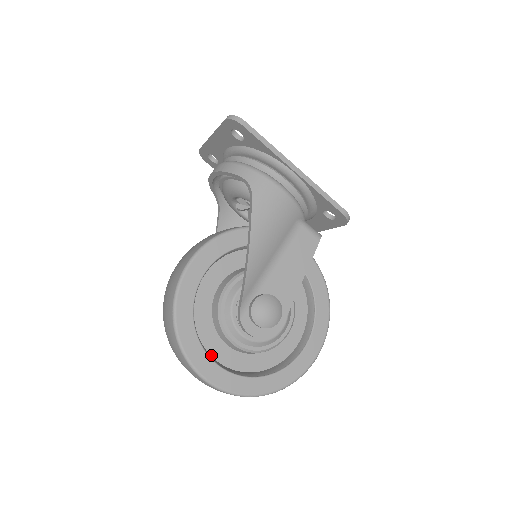
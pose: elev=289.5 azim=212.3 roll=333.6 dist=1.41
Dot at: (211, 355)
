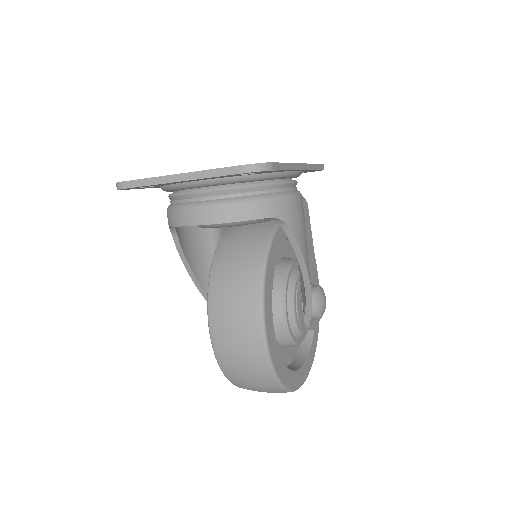
Dot at: (288, 365)
